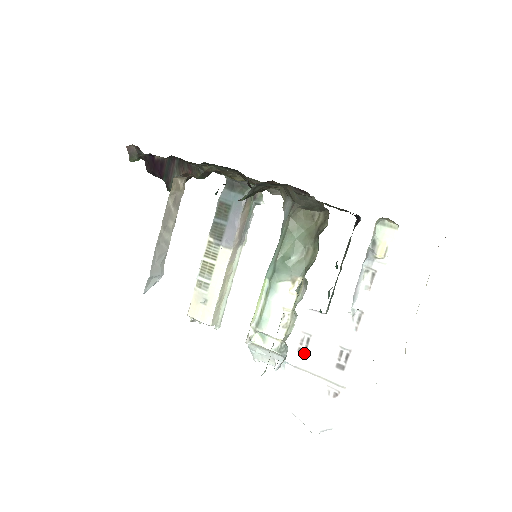
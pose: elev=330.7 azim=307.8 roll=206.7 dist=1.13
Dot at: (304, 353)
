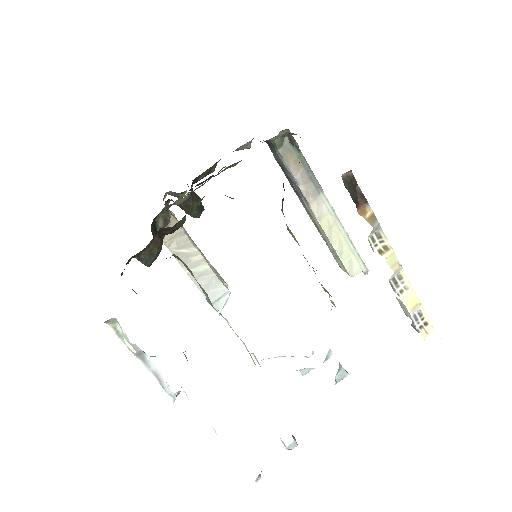
Dot at: occluded
